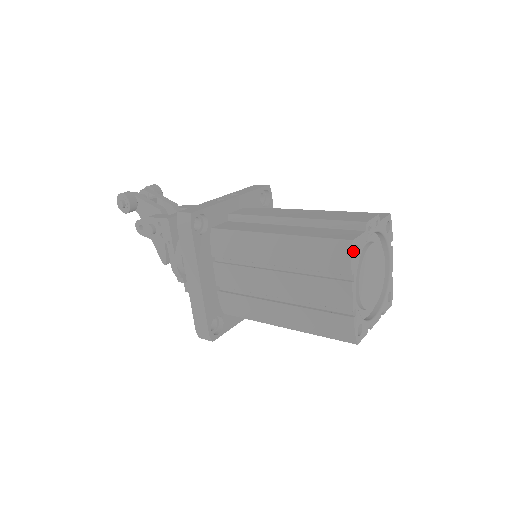
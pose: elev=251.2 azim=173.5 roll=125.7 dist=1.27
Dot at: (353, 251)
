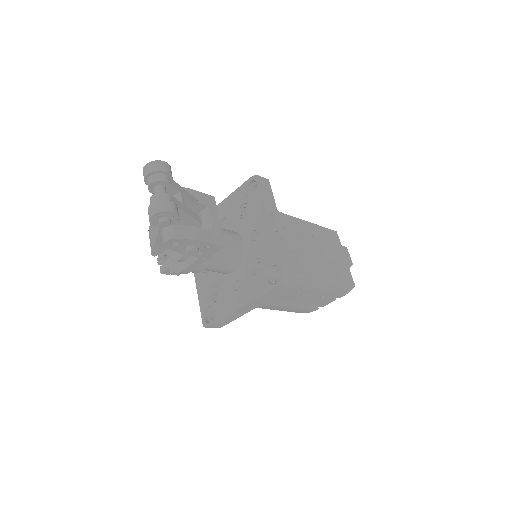
Dot at: (350, 289)
